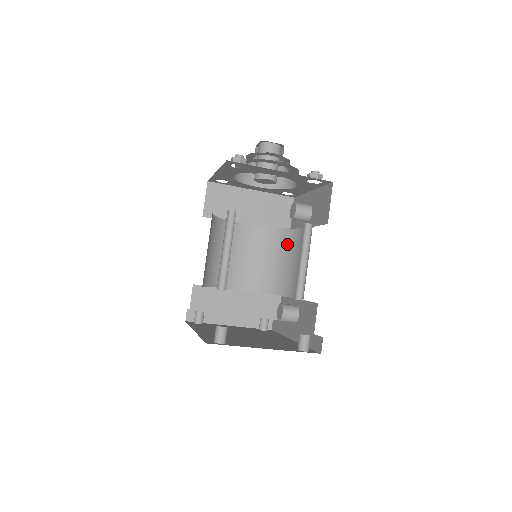
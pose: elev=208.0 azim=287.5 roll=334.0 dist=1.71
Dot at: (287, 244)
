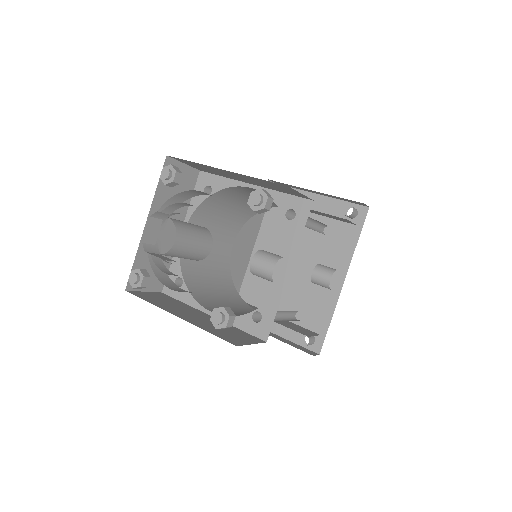
Dot at: occluded
